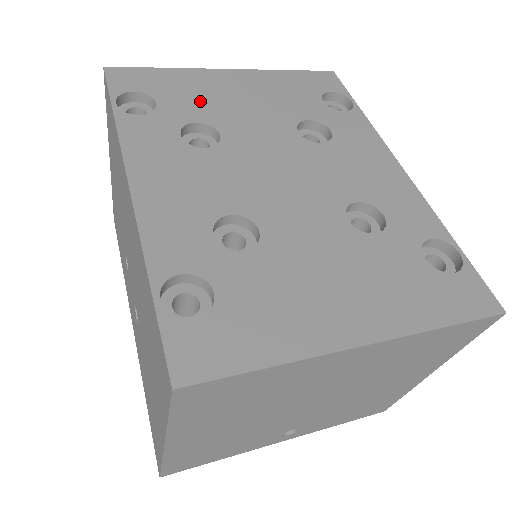
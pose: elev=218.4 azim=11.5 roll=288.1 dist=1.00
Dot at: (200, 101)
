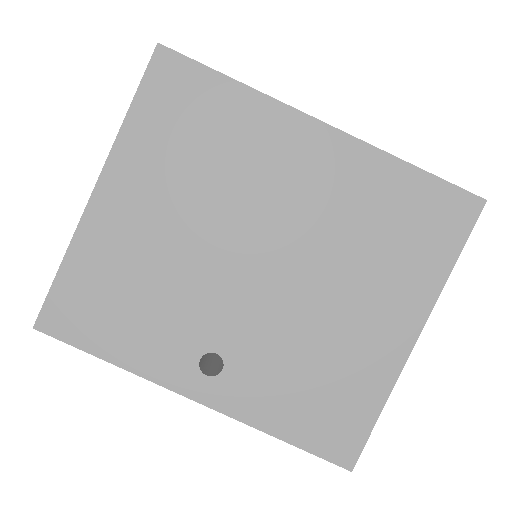
Dot at: occluded
